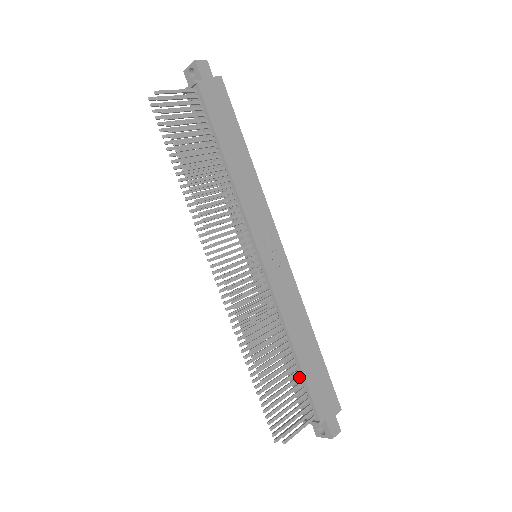
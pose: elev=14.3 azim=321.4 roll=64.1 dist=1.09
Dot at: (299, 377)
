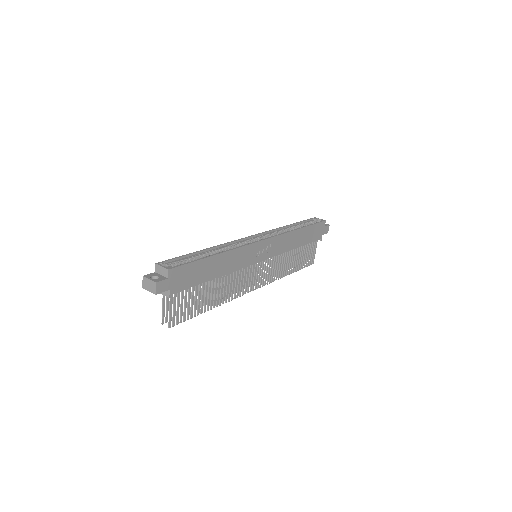
Dot at: (304, 245)
